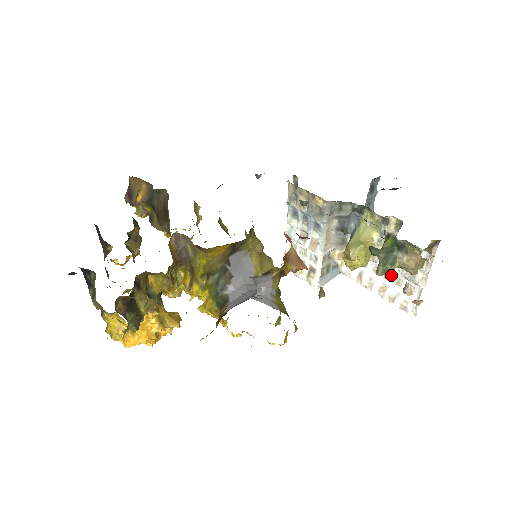
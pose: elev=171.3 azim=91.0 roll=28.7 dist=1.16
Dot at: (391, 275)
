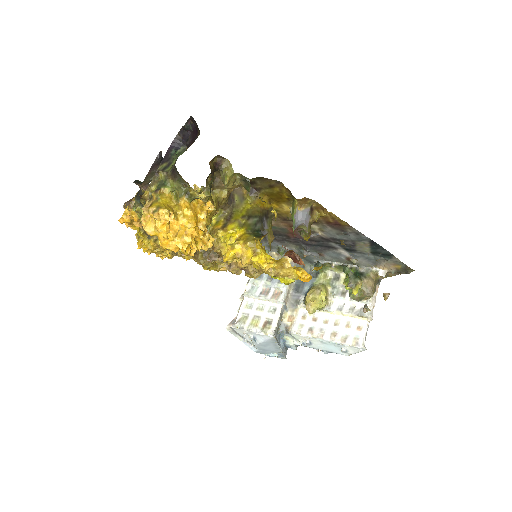
Dot at: (356, 292)
